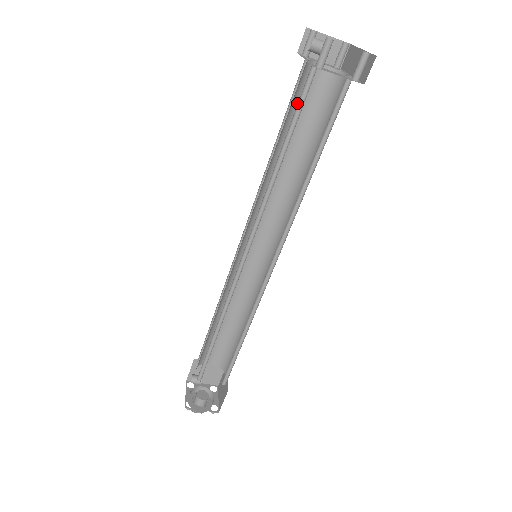
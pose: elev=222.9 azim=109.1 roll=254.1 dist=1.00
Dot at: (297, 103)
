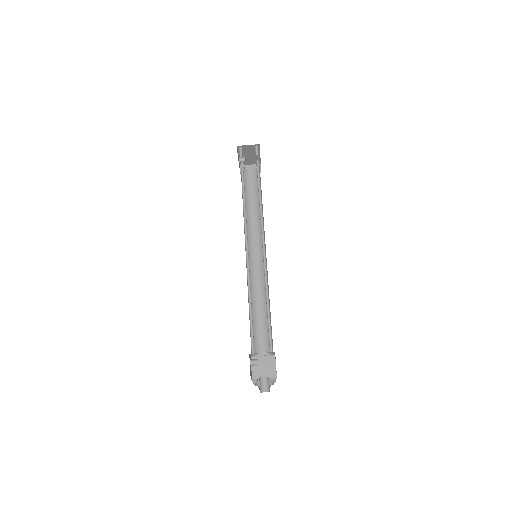
Dot at: (246, 186)
